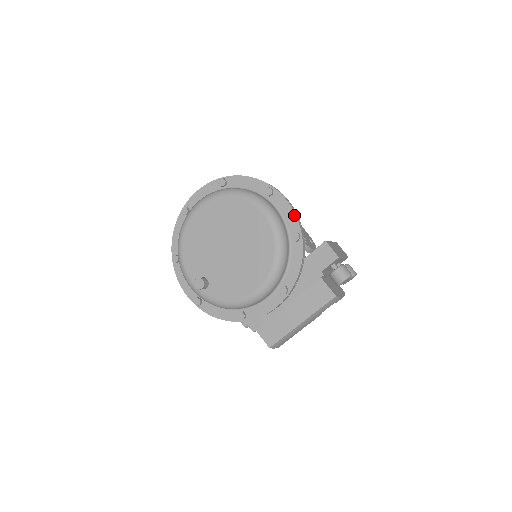
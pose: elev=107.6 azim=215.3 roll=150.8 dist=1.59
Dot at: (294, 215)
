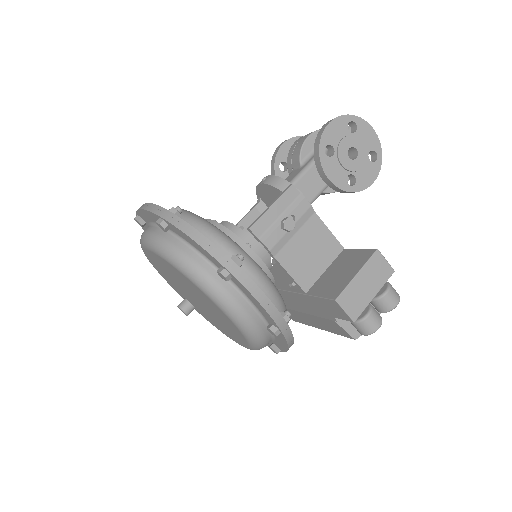
Dot at: (266, 312)
